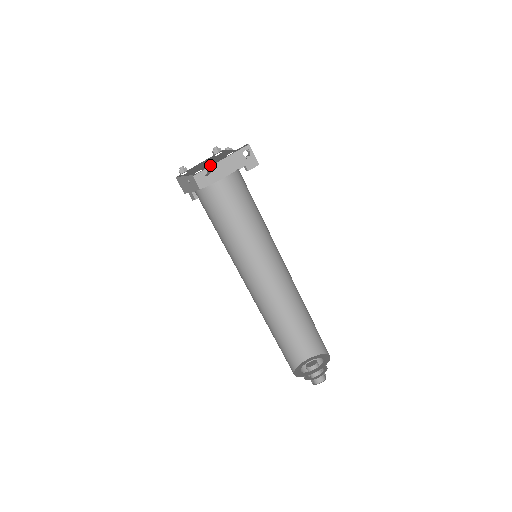
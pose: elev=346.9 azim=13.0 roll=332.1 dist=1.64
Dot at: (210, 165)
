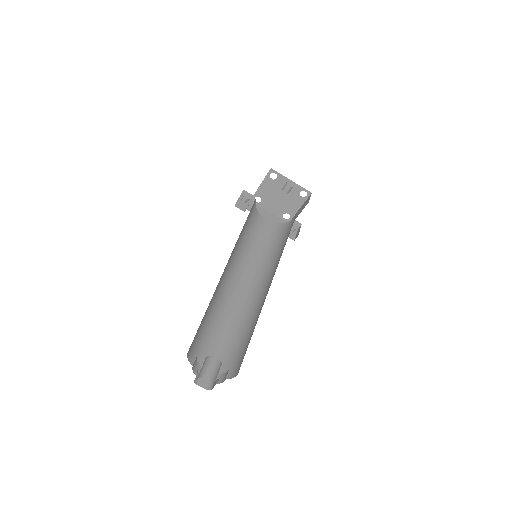
Dot at: (267, 207)
